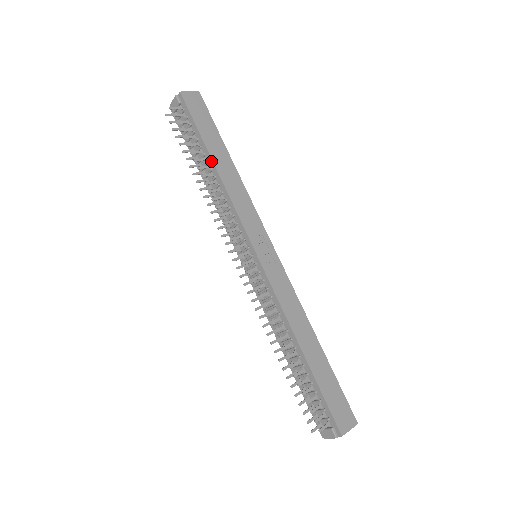
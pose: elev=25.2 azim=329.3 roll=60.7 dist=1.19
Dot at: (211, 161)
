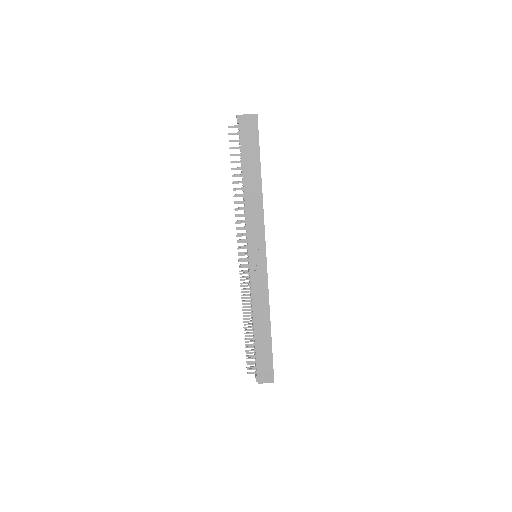
Dot at: (243, 180)
